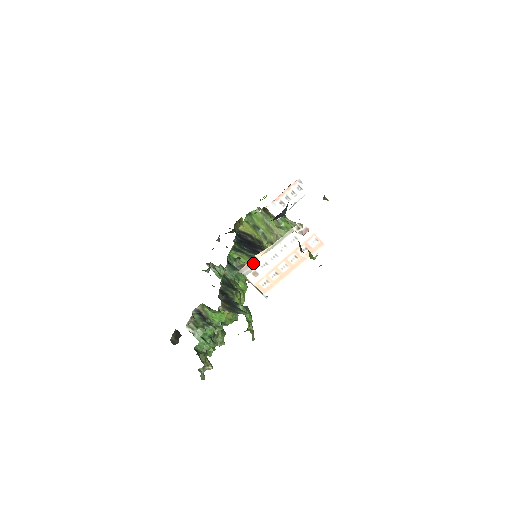
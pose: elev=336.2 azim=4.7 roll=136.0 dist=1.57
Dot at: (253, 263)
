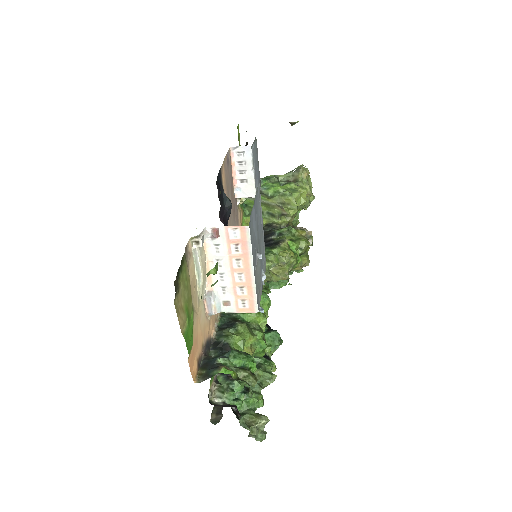
Dot at: (210, 299)
